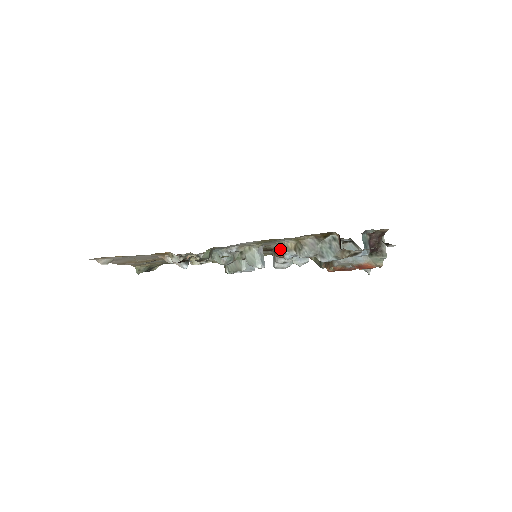
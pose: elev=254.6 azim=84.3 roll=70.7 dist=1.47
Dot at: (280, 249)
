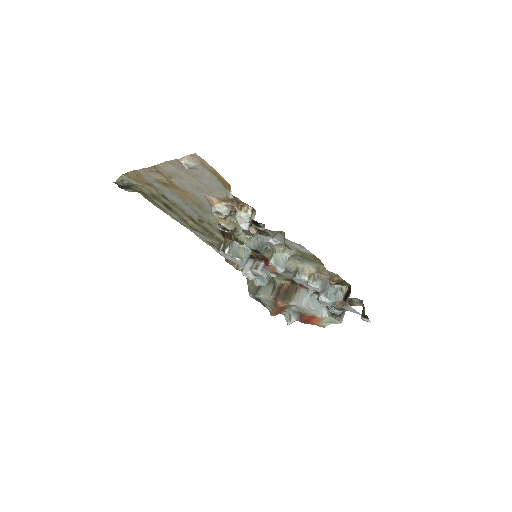
Dot at: occluded
